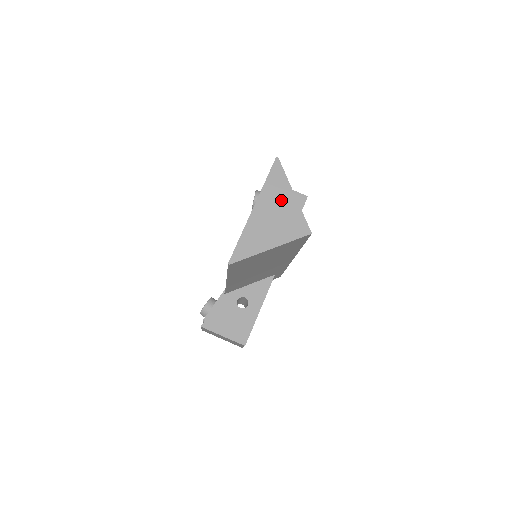
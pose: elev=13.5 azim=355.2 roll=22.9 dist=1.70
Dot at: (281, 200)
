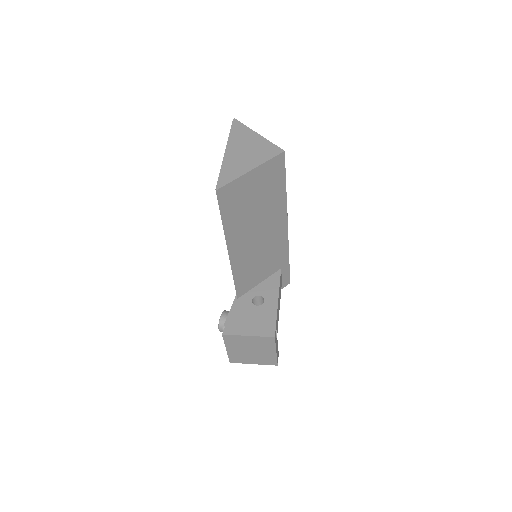
Dot at: (248, 140)
